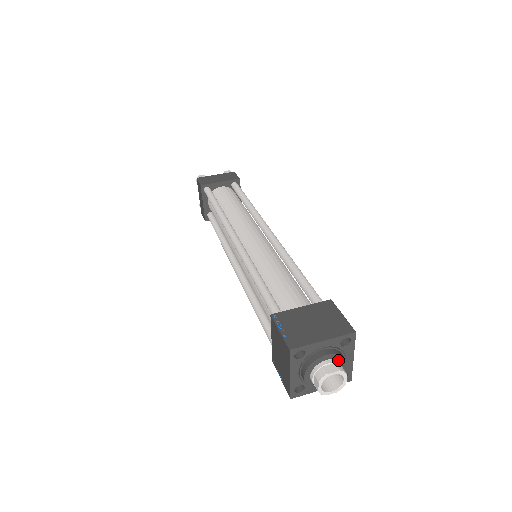
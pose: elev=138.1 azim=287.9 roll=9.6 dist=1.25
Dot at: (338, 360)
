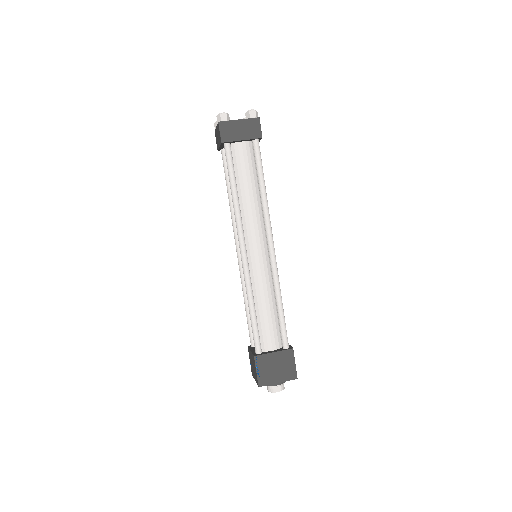
Dot at: occluded
